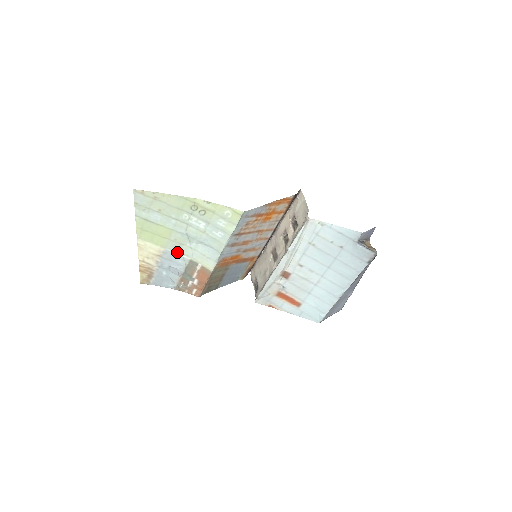
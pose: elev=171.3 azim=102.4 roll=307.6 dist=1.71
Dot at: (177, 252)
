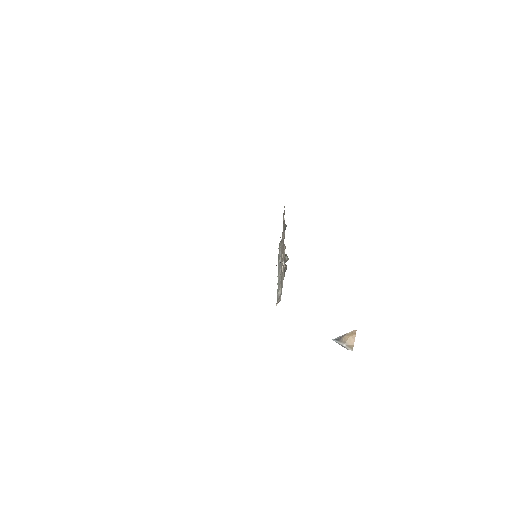
Dot at: occluded
